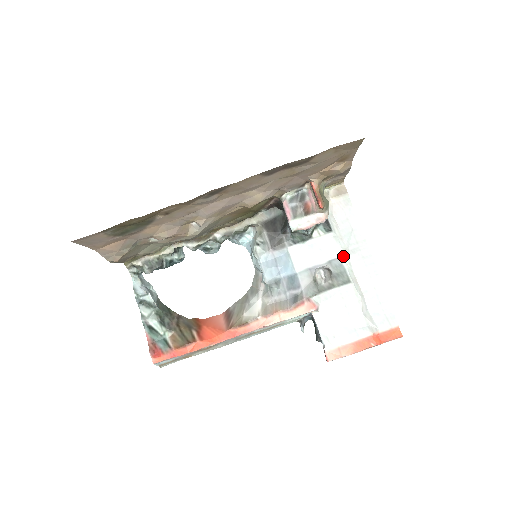
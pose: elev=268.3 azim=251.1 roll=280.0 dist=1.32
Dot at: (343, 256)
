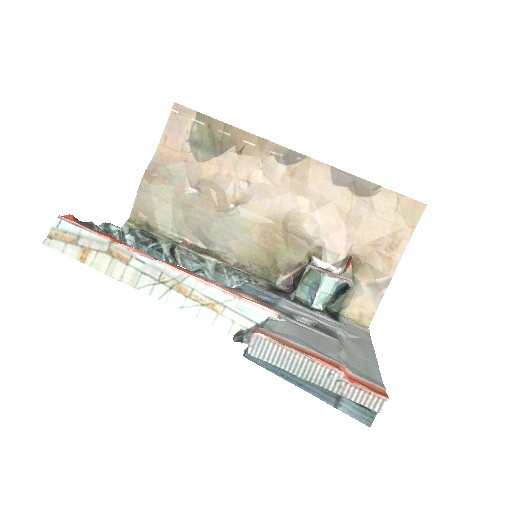
Dot at: (340, 332)
